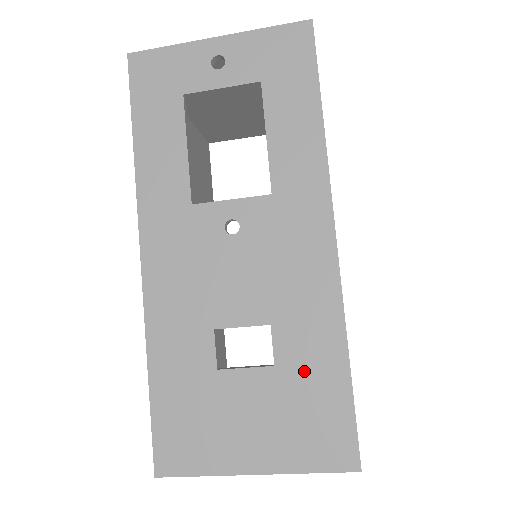
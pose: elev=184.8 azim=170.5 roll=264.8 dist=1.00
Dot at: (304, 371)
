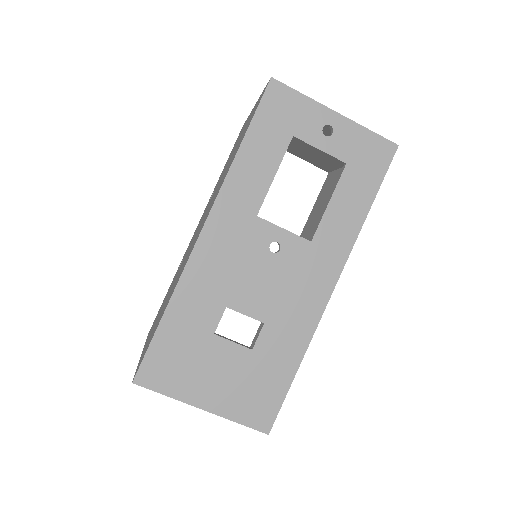
Dot at: (269, 362)
